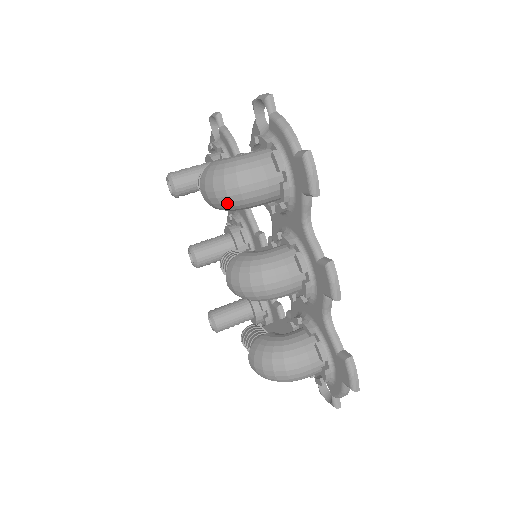
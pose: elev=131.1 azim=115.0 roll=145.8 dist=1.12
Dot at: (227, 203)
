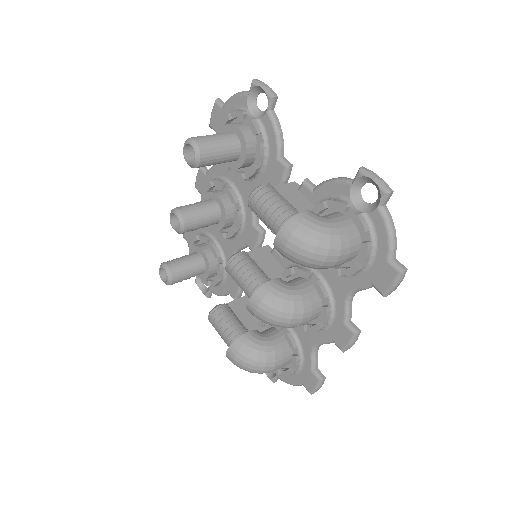
Dot at: (301, 264)
